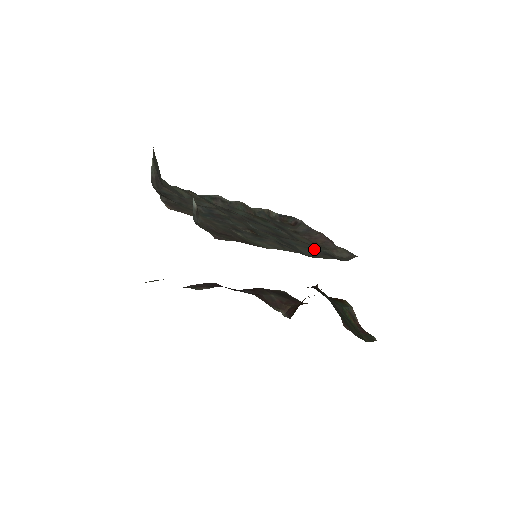
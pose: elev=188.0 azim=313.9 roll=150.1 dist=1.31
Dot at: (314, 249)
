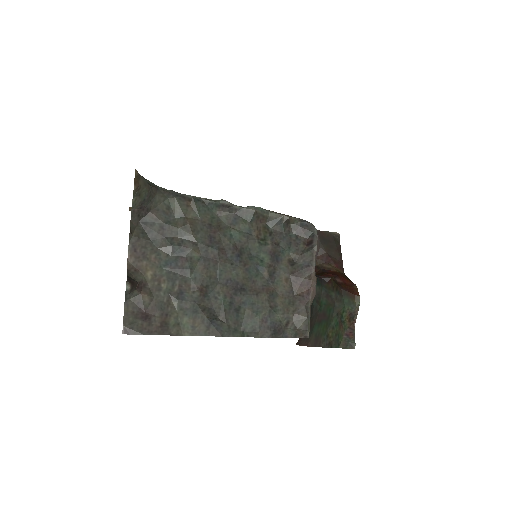
Dot at: (265, 316)
